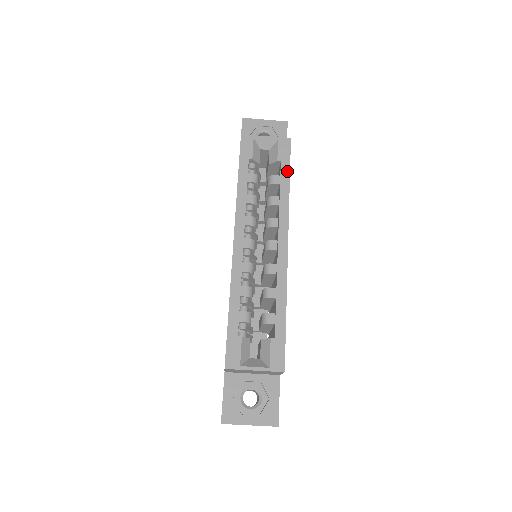
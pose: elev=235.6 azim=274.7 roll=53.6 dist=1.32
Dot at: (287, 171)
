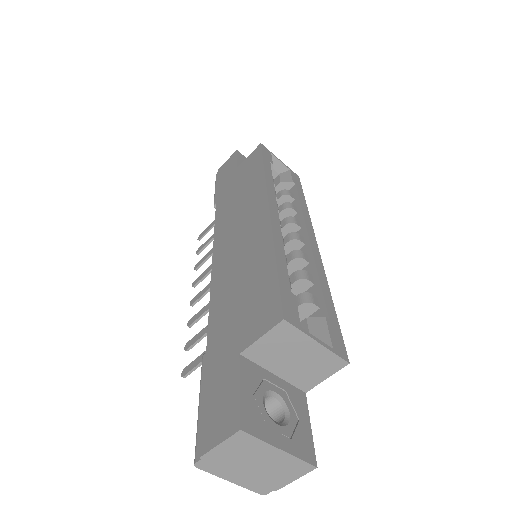
Dot at: (302, 193)
